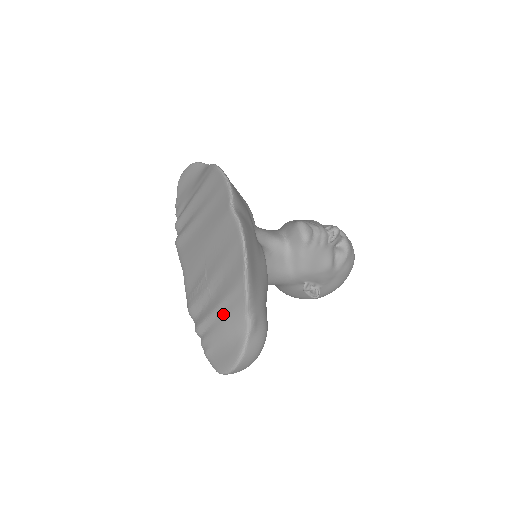
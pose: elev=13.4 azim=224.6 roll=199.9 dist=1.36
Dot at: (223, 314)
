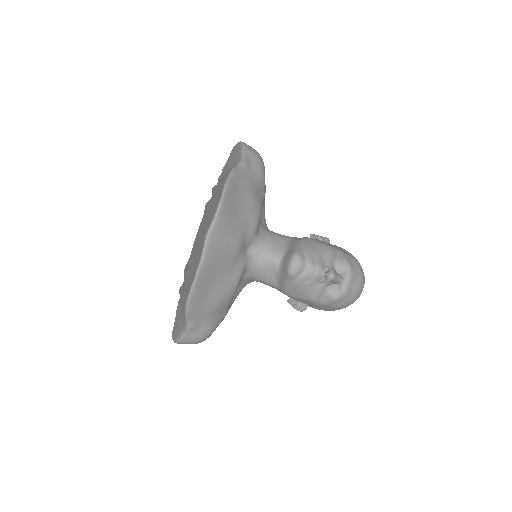
Dot at: (182, 303)
